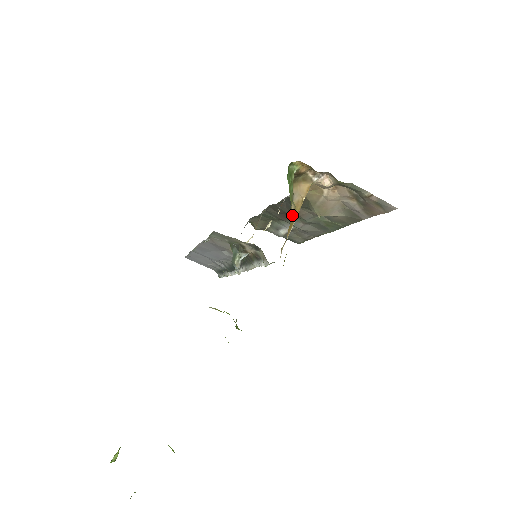
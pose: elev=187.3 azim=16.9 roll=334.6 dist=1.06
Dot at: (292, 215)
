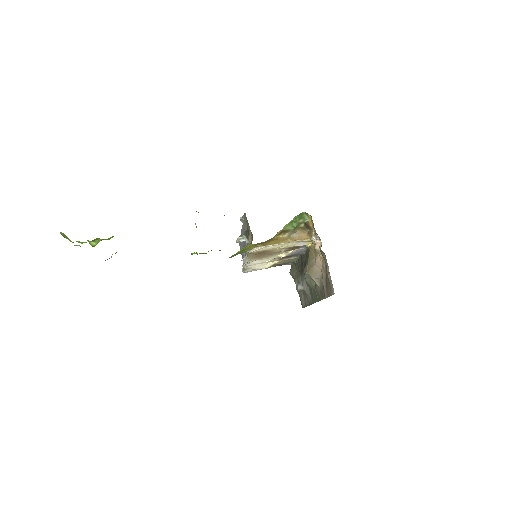
Dot at: (282, 238)
